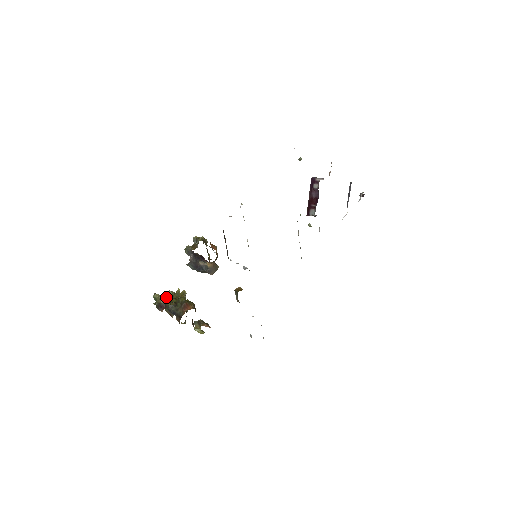
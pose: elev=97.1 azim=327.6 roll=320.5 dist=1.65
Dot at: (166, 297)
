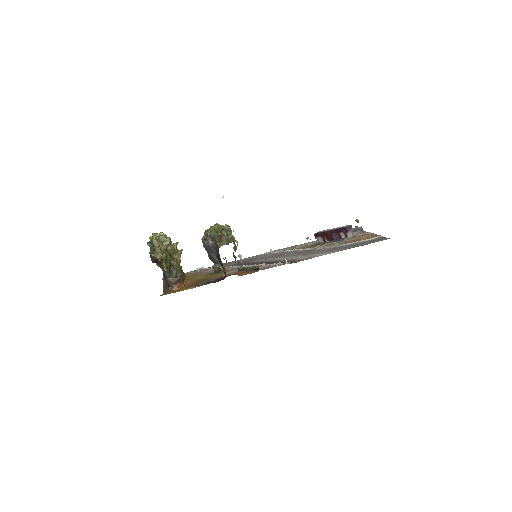
Dot at: (166, 257)
